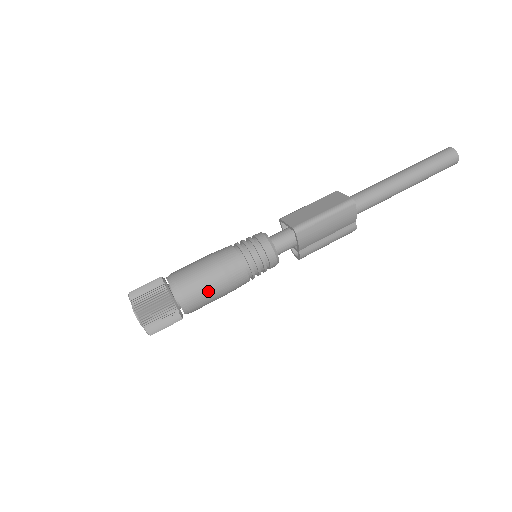
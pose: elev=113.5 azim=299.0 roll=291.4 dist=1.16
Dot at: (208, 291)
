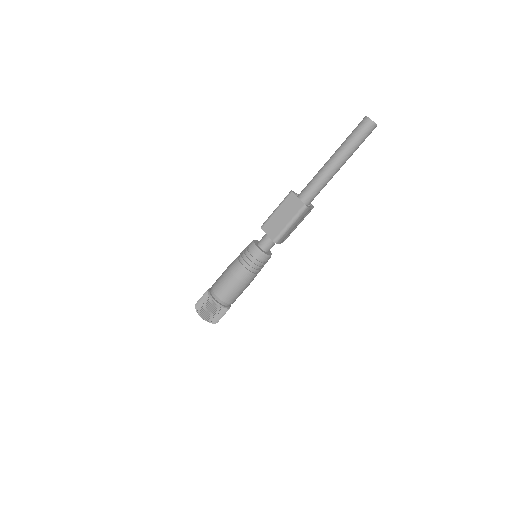
Dot at: (239, 294)
